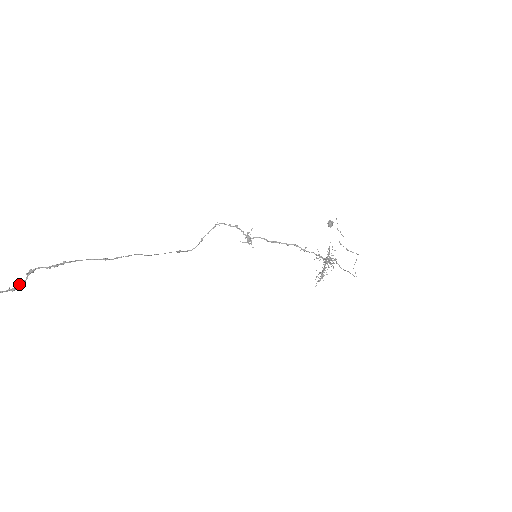
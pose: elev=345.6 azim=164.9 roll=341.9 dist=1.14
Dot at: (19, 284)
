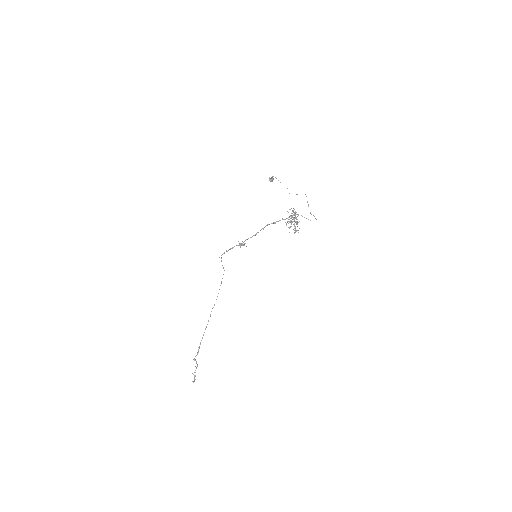
Dot at: (197, 364)
